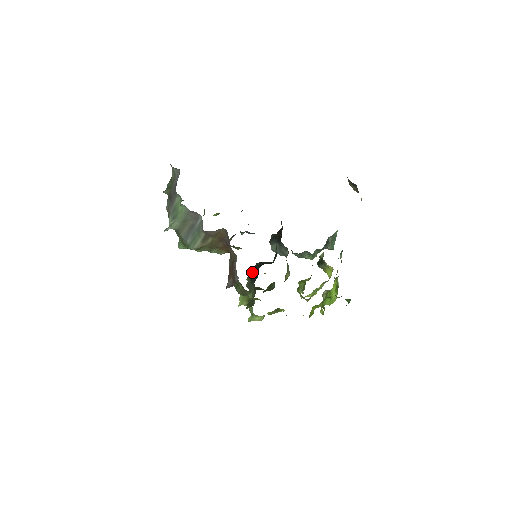
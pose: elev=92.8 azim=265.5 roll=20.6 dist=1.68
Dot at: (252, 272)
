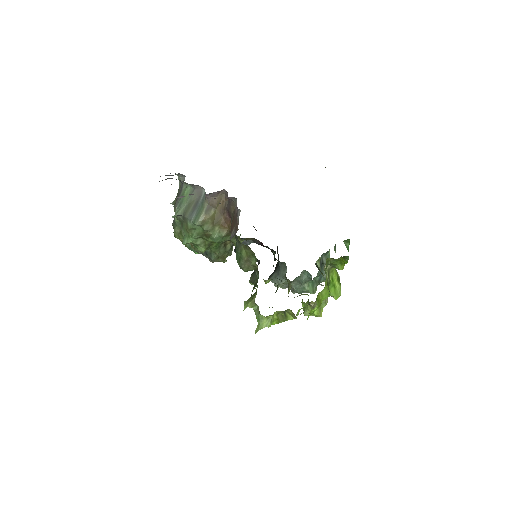
Dot at: occluded
